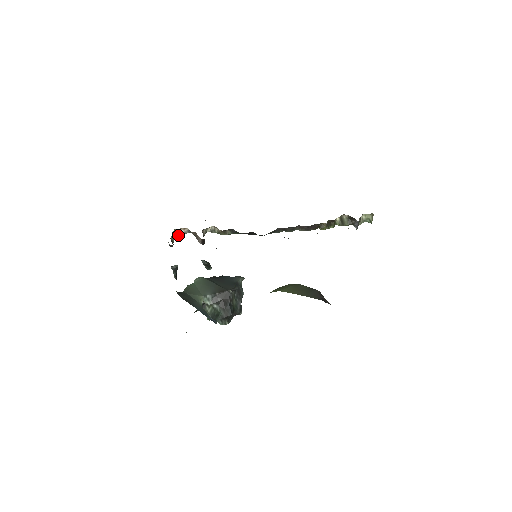
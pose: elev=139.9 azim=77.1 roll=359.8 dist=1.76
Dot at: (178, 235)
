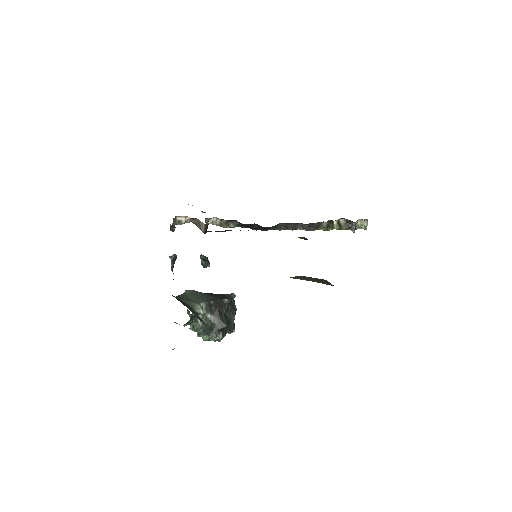
Dot at: (178, 223)
